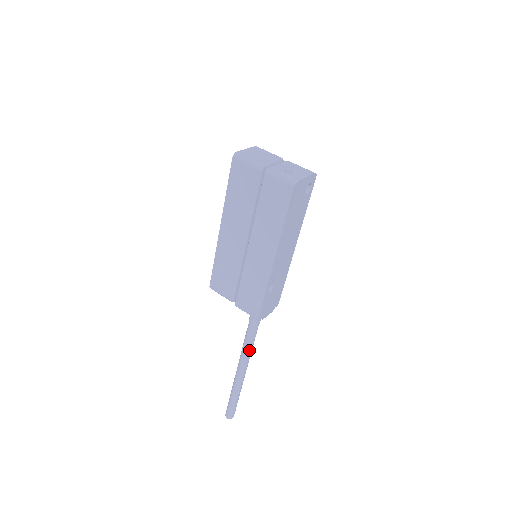
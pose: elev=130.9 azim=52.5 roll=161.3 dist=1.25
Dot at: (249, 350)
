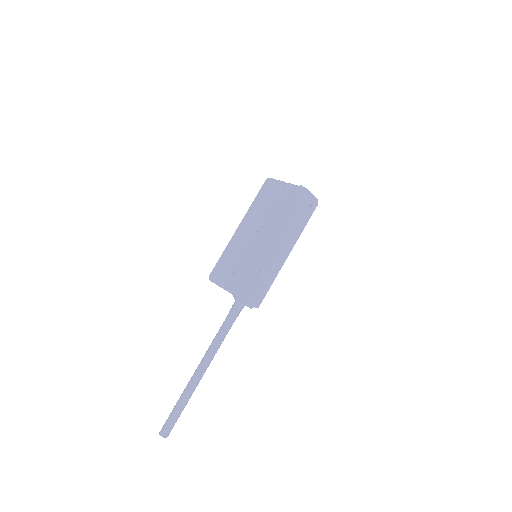
Dot at: (217, 344)
